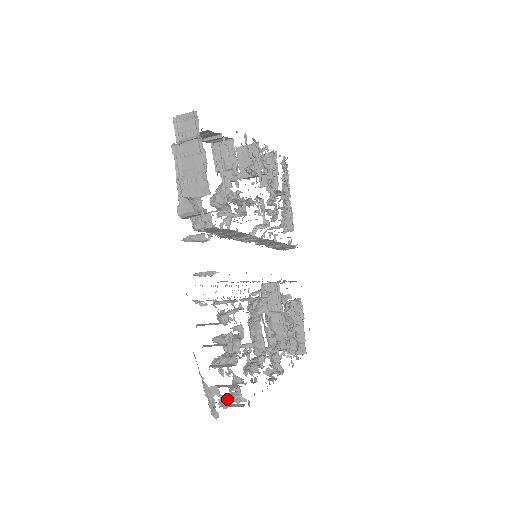
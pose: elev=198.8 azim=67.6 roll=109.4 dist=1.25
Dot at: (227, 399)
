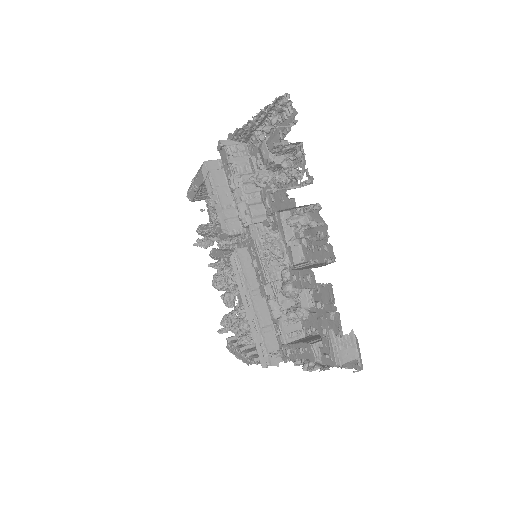
Dot at: occluded
